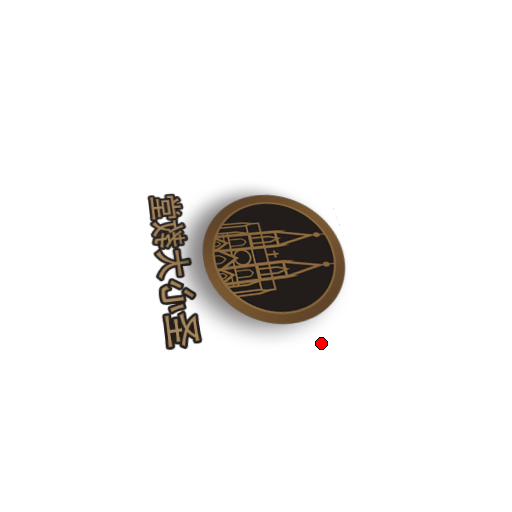
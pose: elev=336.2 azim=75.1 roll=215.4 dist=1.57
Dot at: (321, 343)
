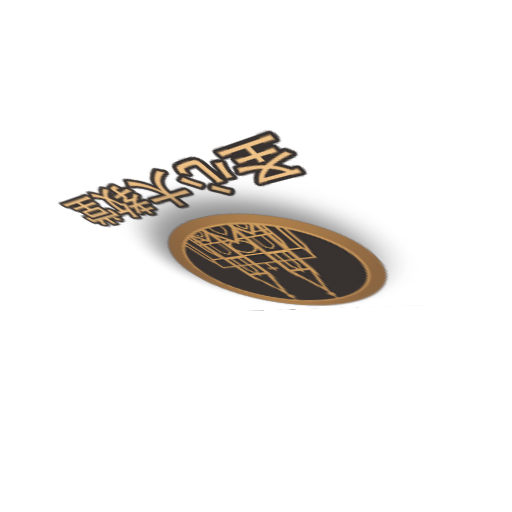
Dot at: (428, 268)
